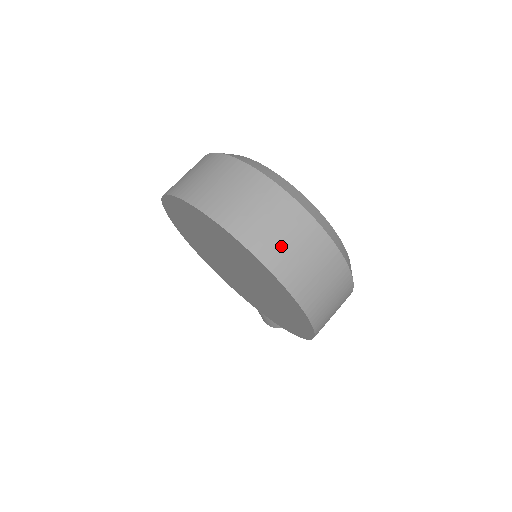
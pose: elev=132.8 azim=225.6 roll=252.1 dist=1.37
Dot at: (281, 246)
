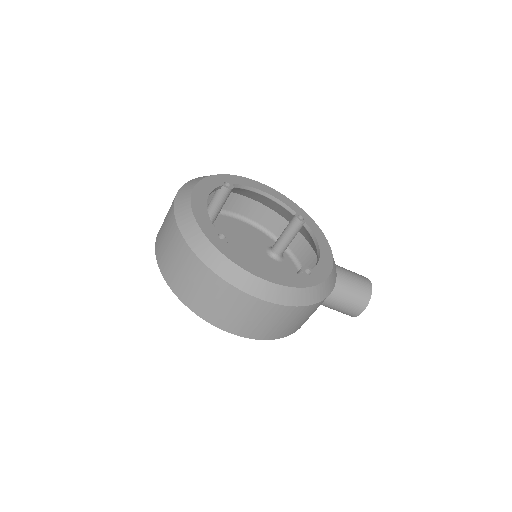
Dot at: (172, 267)
